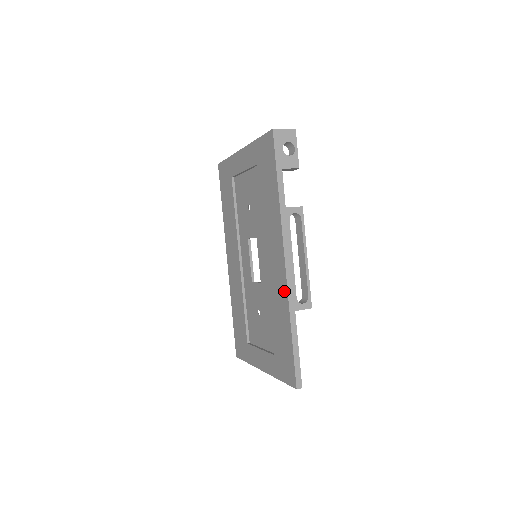
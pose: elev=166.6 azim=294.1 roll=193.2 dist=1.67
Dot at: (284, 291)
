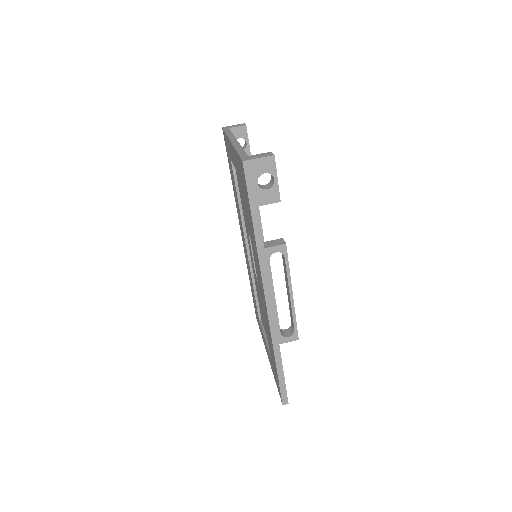
Dot at: (268, 324)
